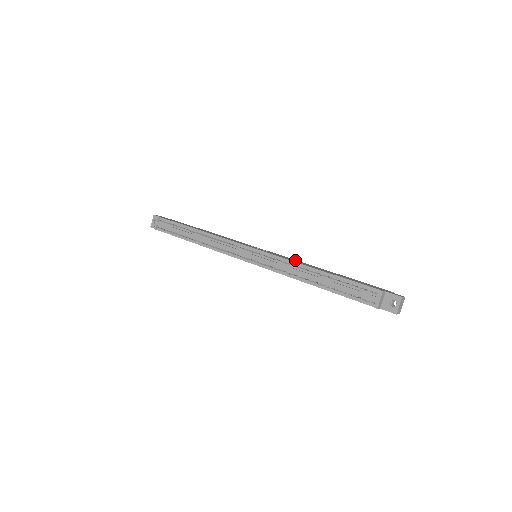
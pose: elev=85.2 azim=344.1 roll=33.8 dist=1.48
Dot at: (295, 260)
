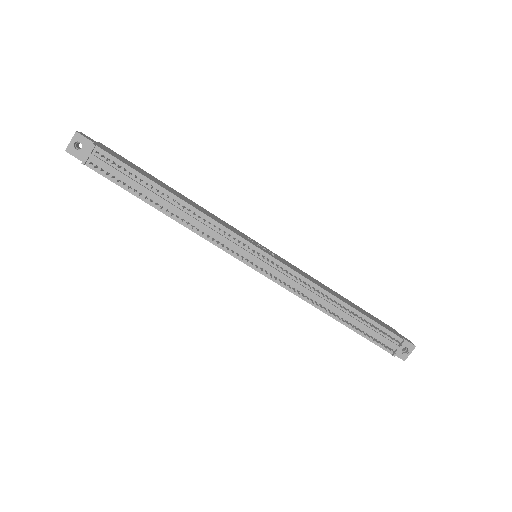
Dot at: (304, 272)
